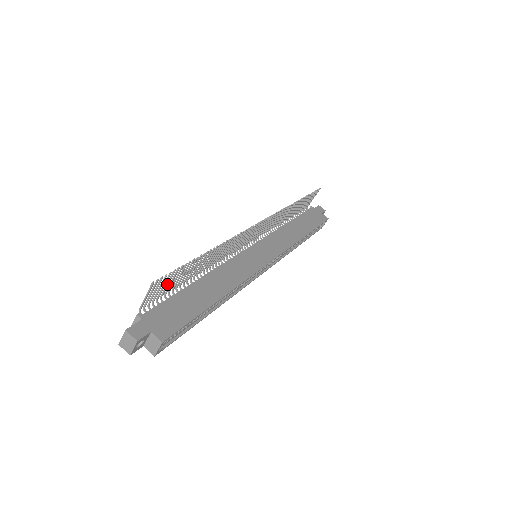
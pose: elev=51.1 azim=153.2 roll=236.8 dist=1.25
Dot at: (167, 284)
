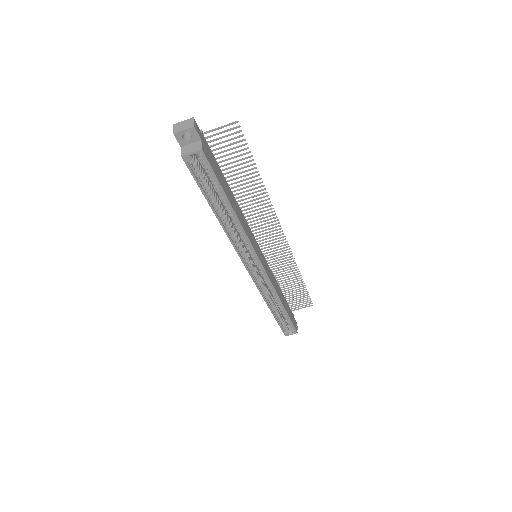
Dot at: (230, 149)
